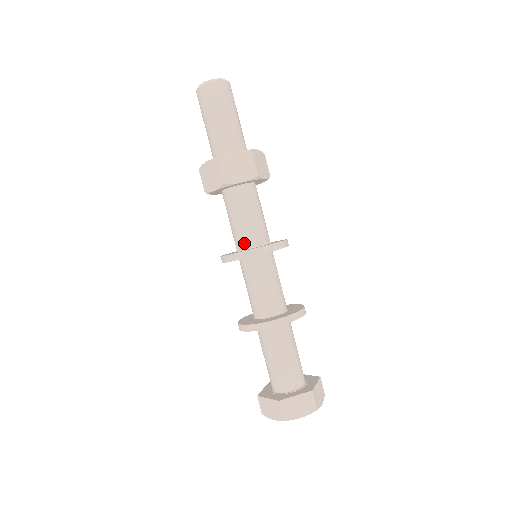
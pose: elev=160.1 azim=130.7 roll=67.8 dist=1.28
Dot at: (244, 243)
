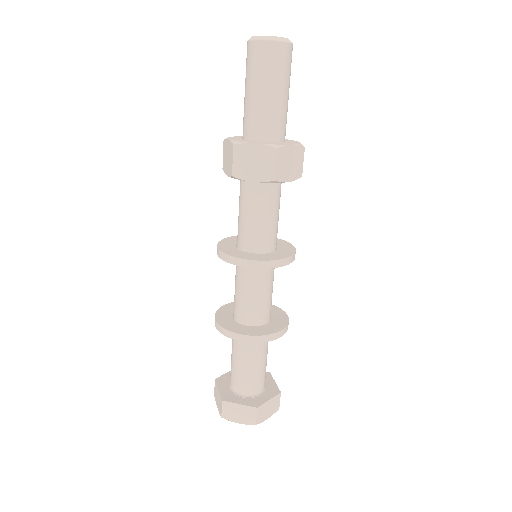
Dot at: (242, 242)
